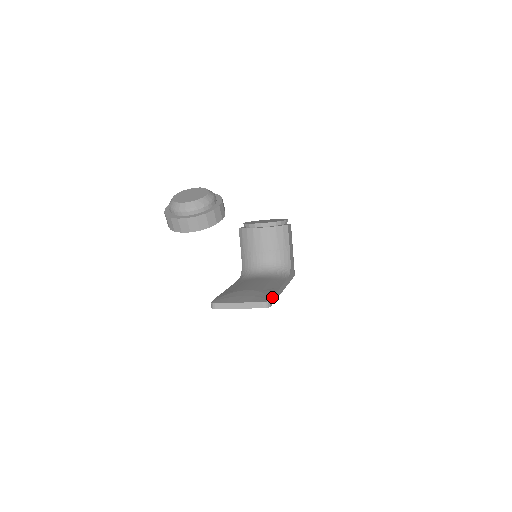
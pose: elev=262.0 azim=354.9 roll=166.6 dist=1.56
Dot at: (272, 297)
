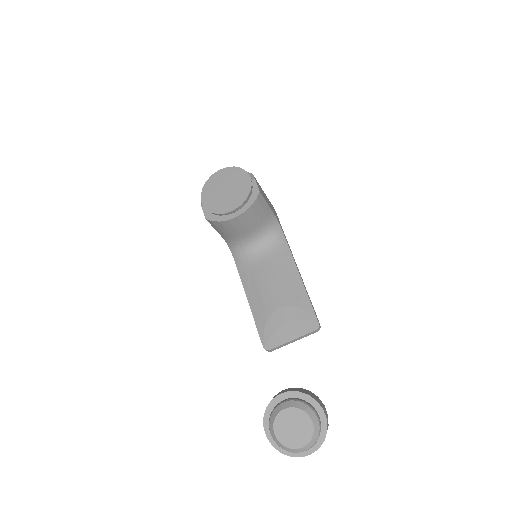
Dot at: (315, 314)
